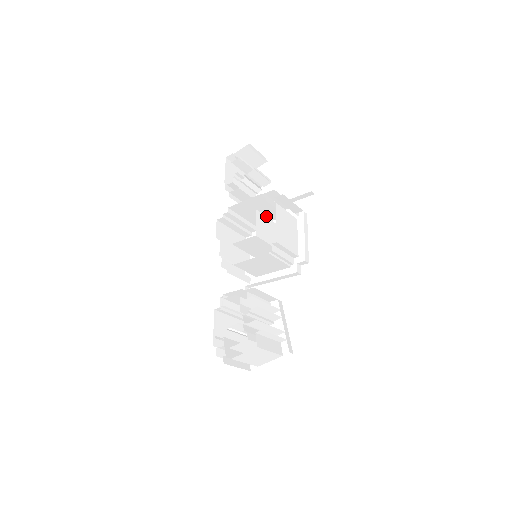
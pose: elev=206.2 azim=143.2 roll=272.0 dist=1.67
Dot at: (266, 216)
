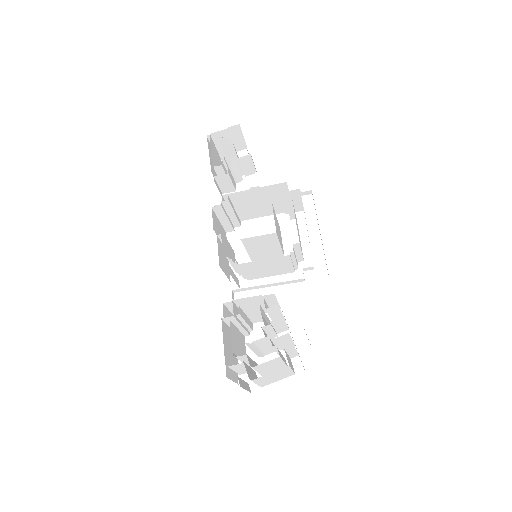
Dot at: (260, 211)
